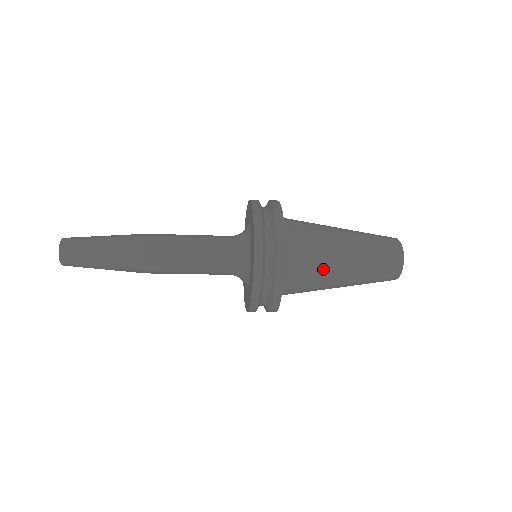
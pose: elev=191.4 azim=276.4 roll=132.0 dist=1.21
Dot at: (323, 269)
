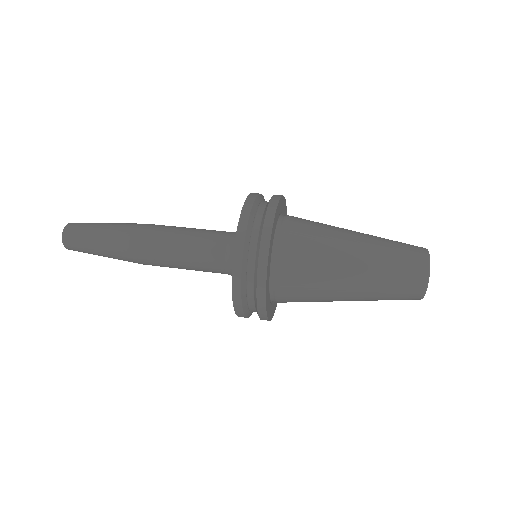
Dot at: occluded
